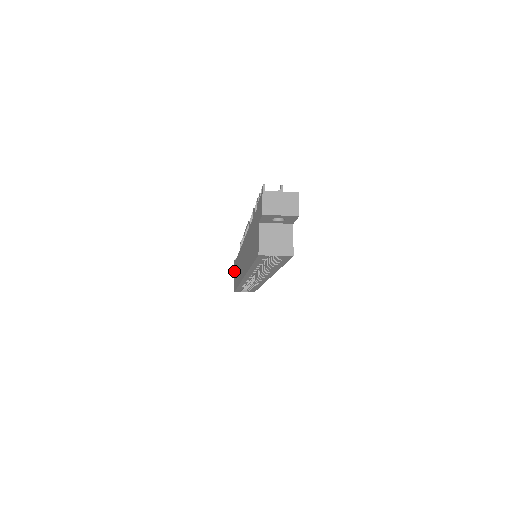
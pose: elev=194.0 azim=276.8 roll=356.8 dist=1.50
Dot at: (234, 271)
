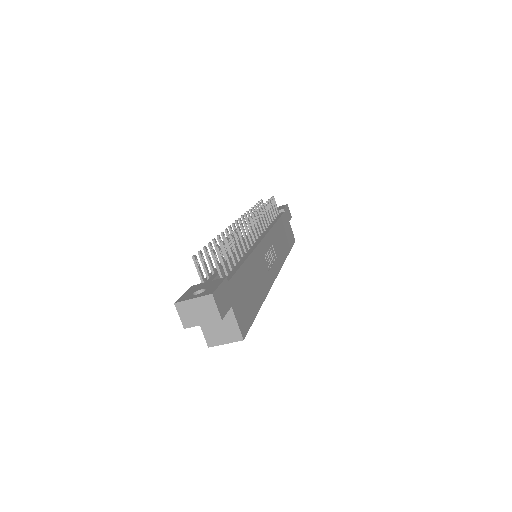
Dot at: occluded
